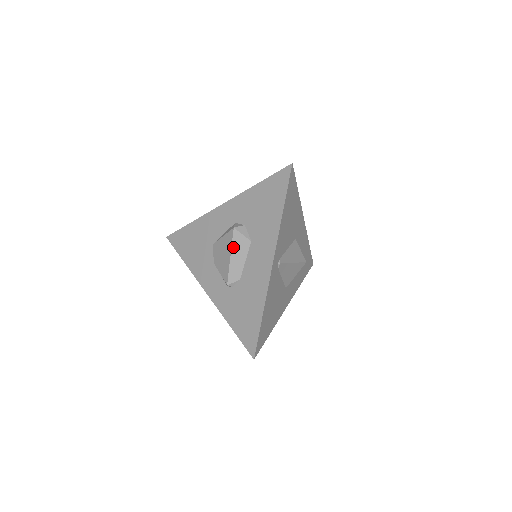
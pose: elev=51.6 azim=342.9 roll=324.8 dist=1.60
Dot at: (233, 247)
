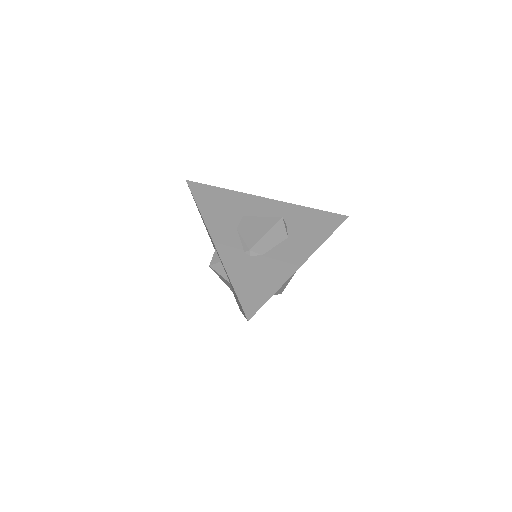
Dot at: (273, 229)
